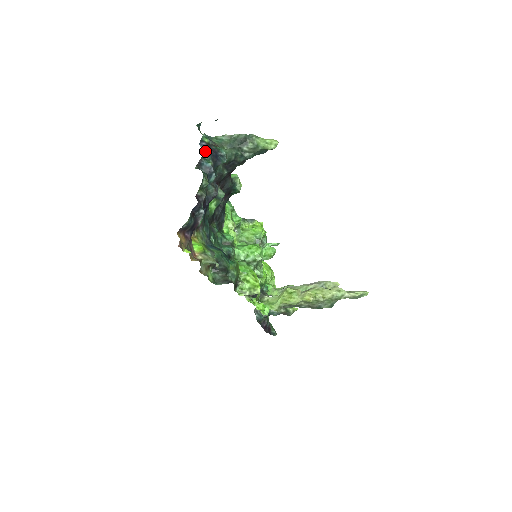
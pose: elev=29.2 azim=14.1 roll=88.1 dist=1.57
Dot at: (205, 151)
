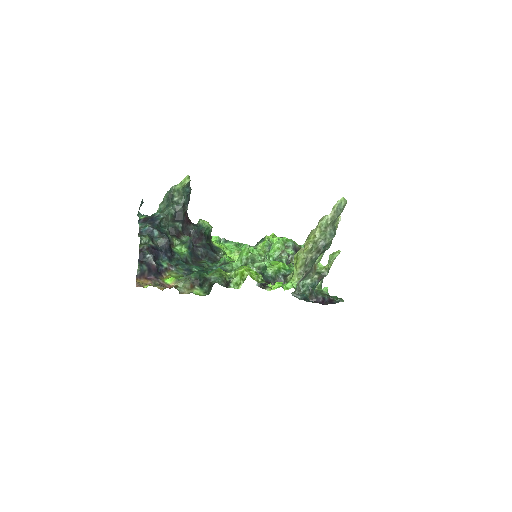
Dot at: (142, 223)
